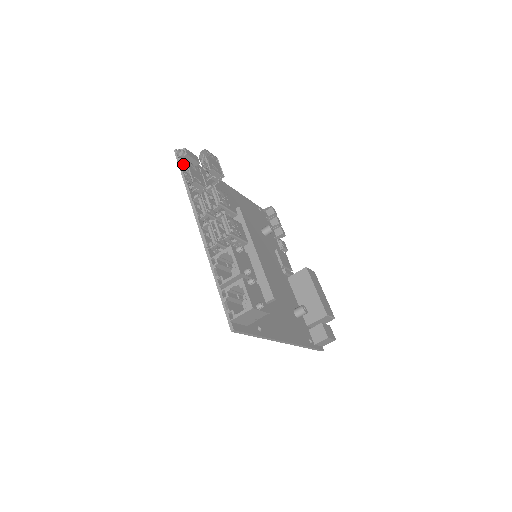
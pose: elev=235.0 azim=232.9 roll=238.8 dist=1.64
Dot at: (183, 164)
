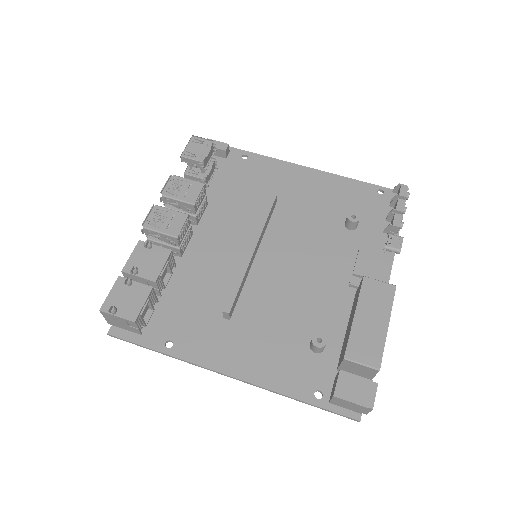
Dot at: occluded
